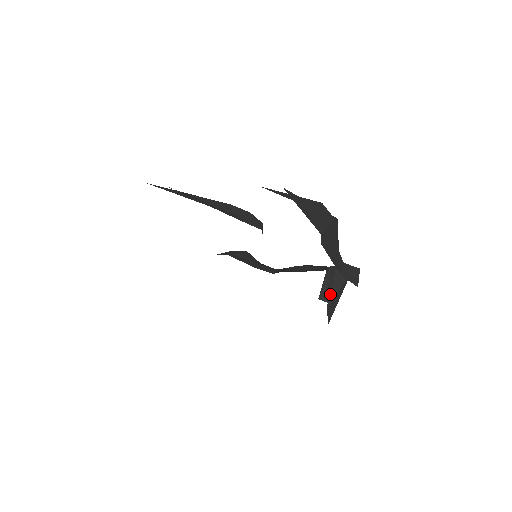
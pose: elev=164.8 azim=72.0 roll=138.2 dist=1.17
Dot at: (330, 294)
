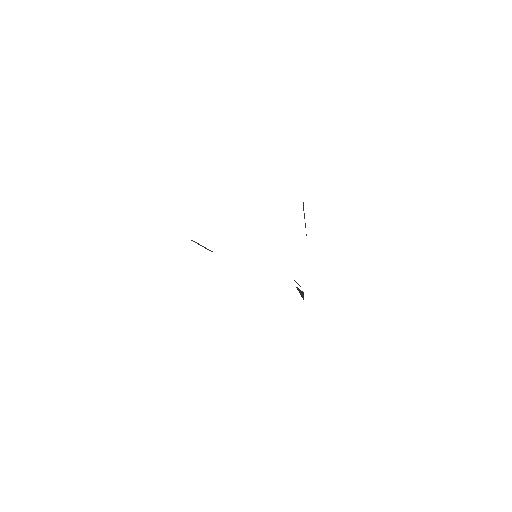
Dot at: occluded
